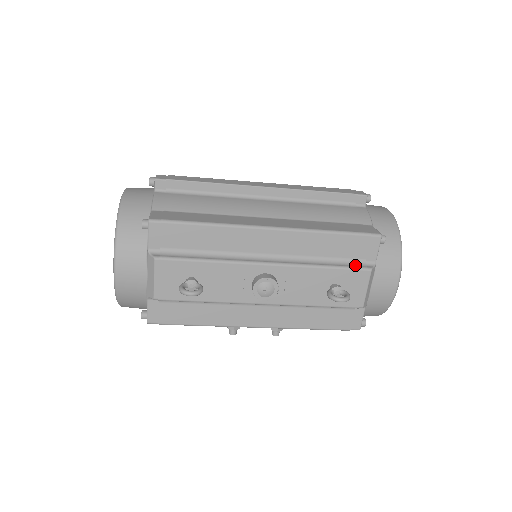
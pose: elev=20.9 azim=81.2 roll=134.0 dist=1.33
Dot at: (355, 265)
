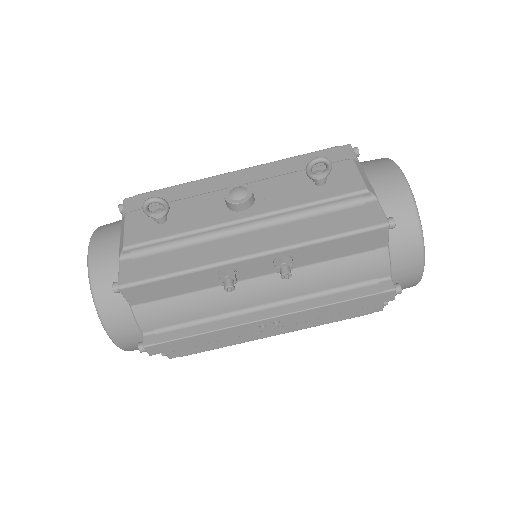
Dot at: occluded
